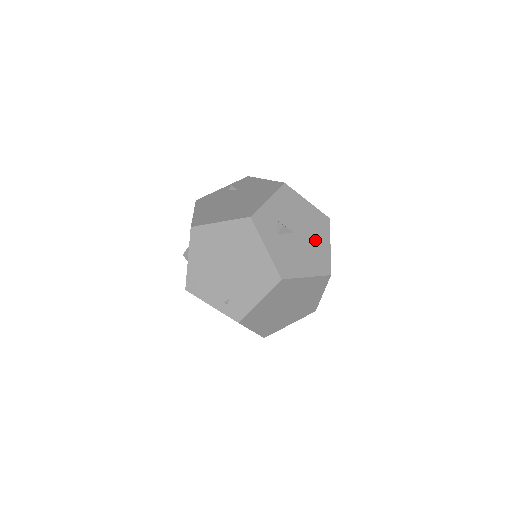
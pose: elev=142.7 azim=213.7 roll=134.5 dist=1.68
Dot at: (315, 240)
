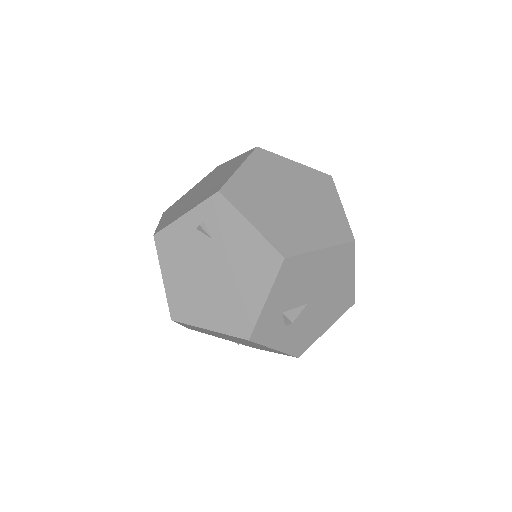
Dot at: (335, 286)
